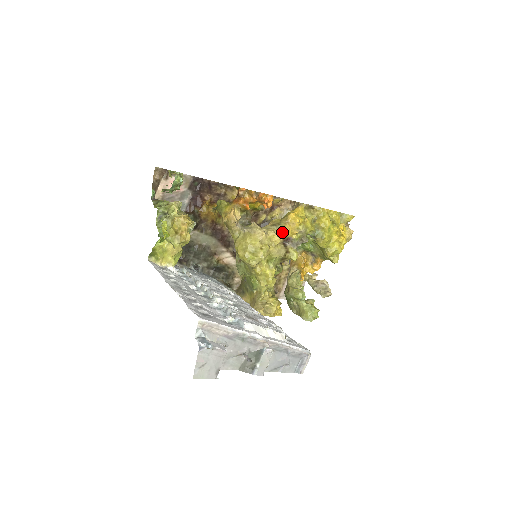
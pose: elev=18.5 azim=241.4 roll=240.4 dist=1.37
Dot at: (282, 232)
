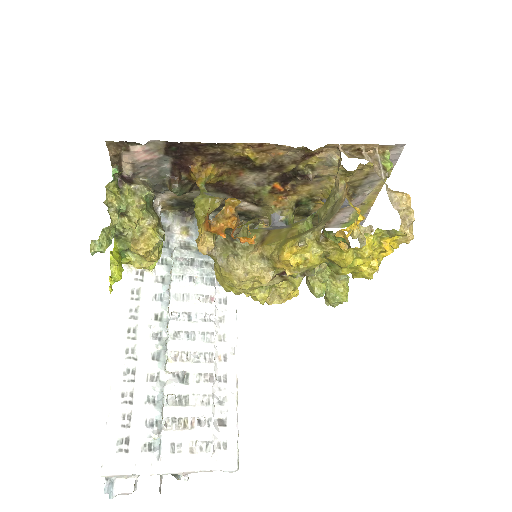
Dot at: (273, 268)
